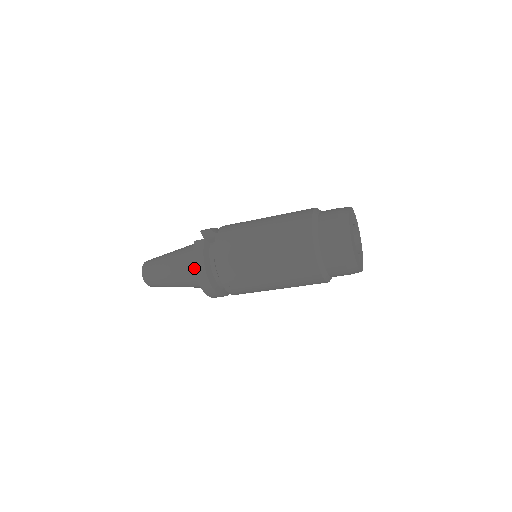
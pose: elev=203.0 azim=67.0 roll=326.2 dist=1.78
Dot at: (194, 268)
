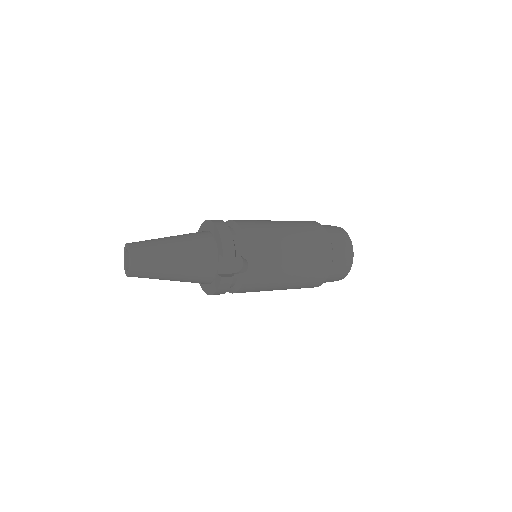
Dot at: occluded
